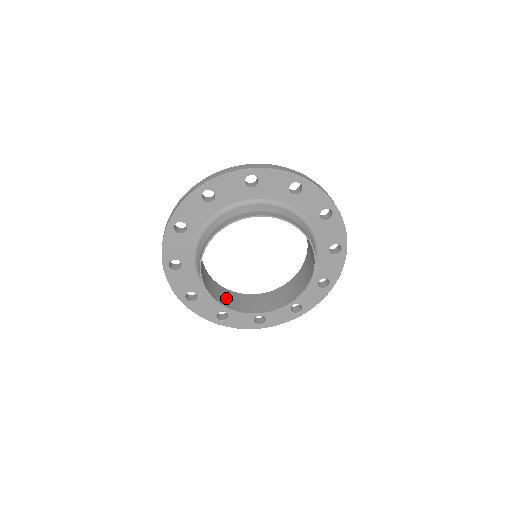
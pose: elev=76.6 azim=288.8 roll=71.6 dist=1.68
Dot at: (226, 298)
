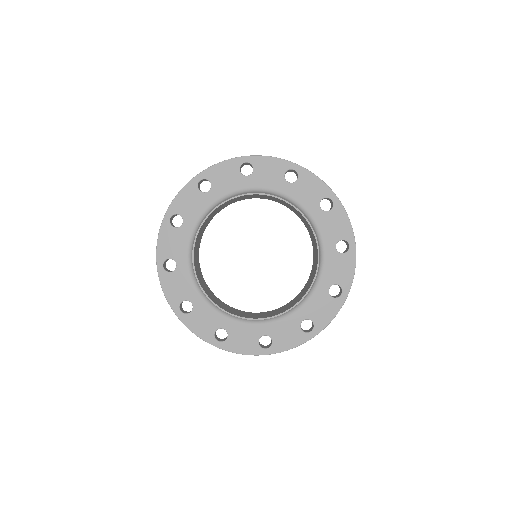
Dot at: (224, 306)
